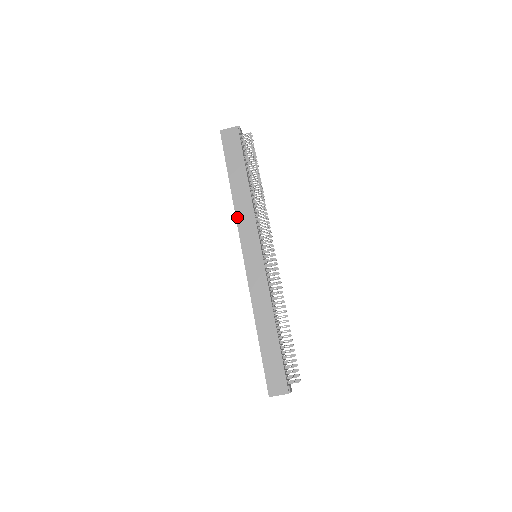
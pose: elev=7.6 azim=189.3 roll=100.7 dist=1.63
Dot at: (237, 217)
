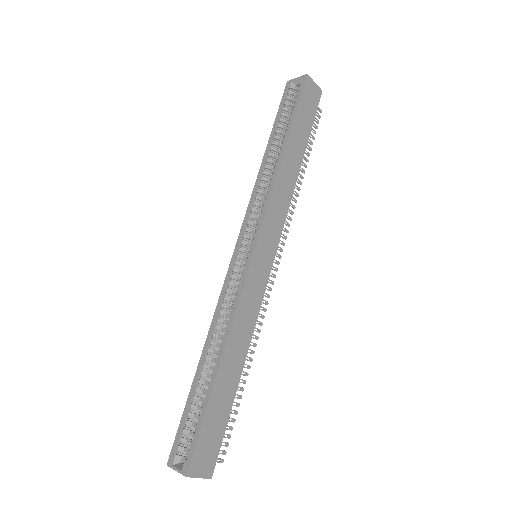
Dot at: (273, 192)
